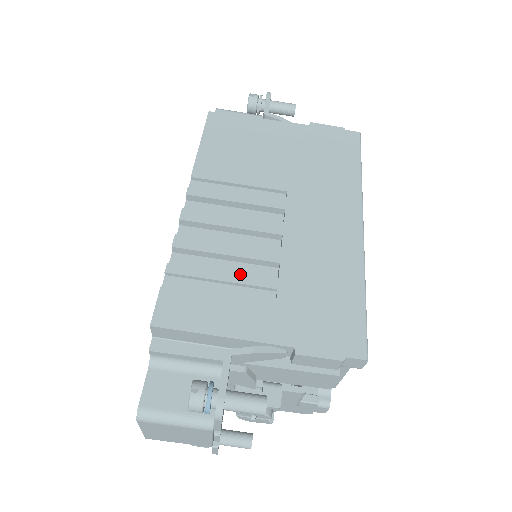
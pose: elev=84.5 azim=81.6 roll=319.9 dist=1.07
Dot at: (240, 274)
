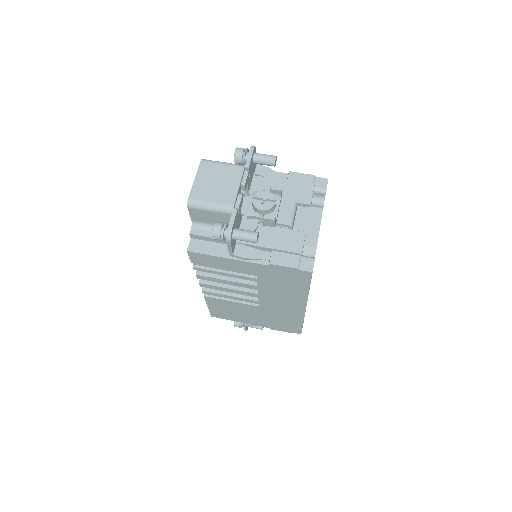
Dot at: occluded
